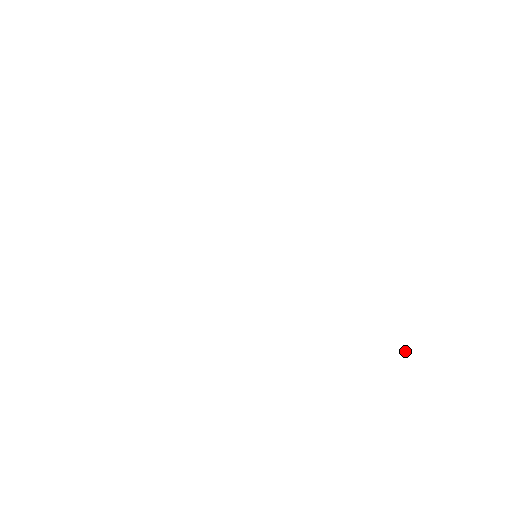
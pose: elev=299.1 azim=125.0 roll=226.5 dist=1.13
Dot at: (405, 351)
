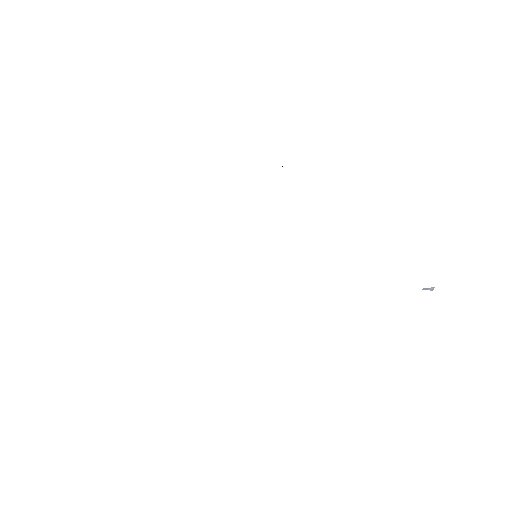
Dot at: (424, 289)
